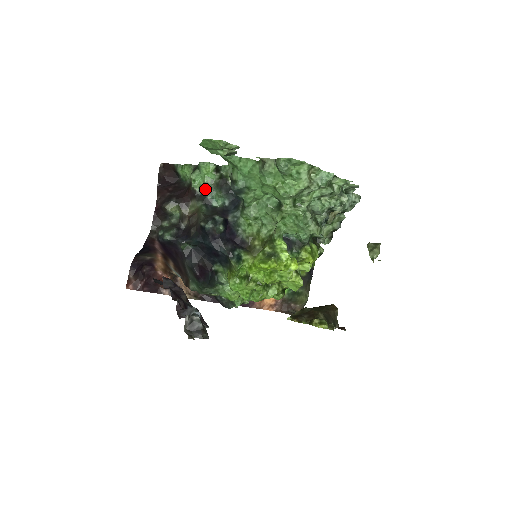
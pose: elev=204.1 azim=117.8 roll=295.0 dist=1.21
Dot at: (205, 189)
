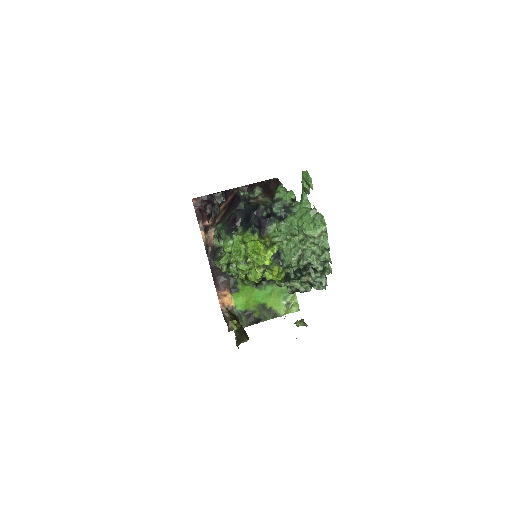
Dot at: (279, 200)
